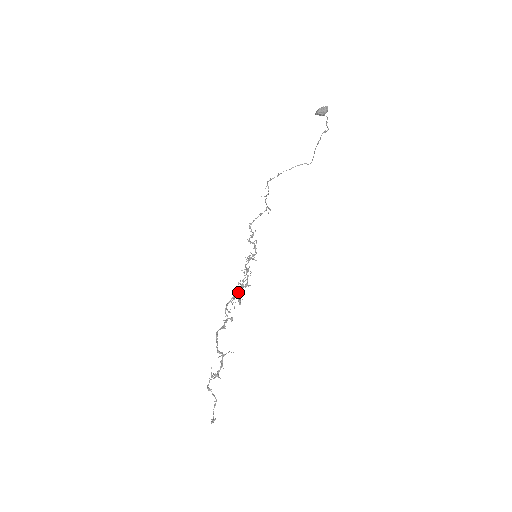
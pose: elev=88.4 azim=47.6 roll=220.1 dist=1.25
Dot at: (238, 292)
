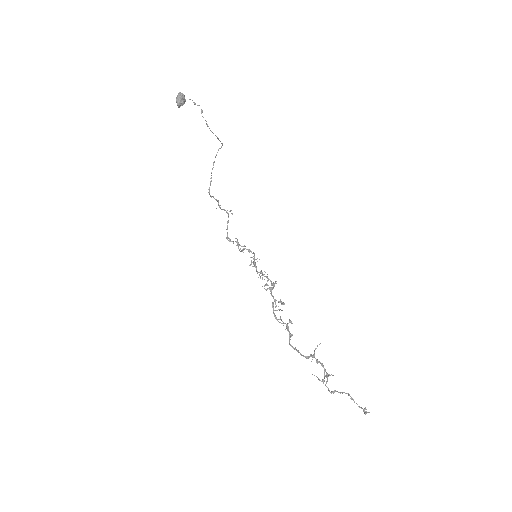
Dot at: occluded
